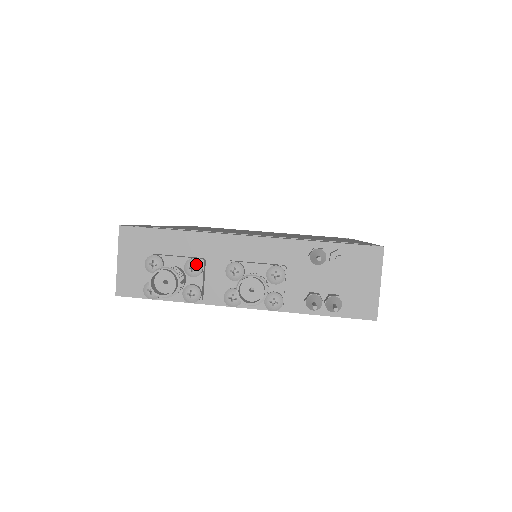
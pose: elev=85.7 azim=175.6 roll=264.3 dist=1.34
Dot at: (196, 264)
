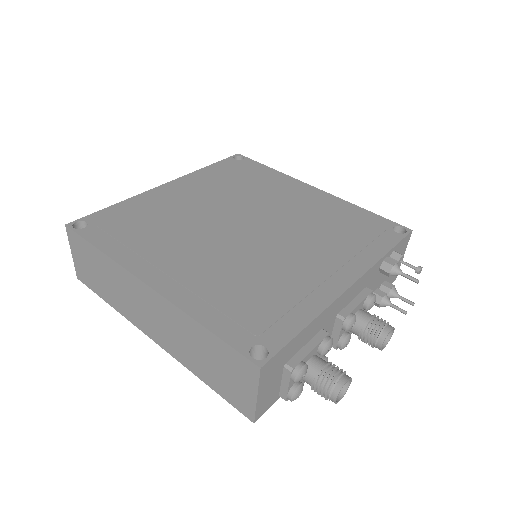
Dot at: (332, 344)
